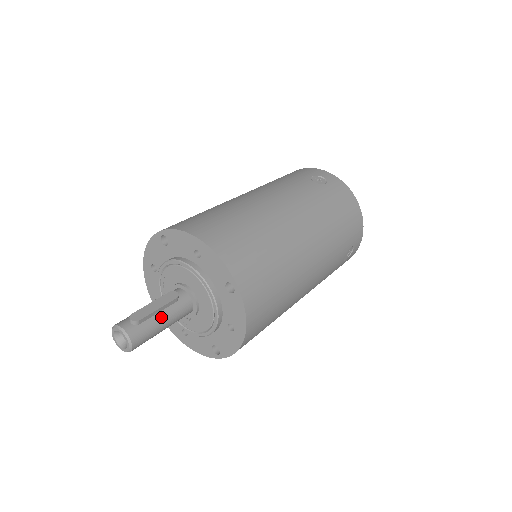
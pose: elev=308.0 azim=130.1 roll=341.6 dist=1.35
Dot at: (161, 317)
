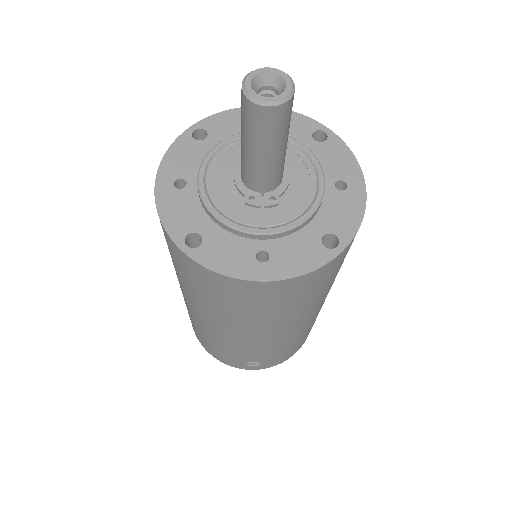
Dot at: occluded
